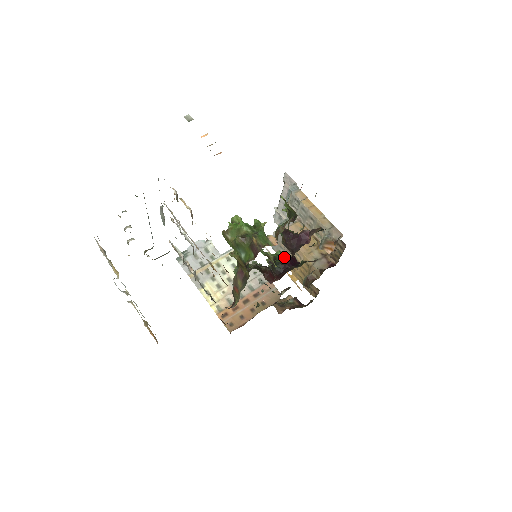
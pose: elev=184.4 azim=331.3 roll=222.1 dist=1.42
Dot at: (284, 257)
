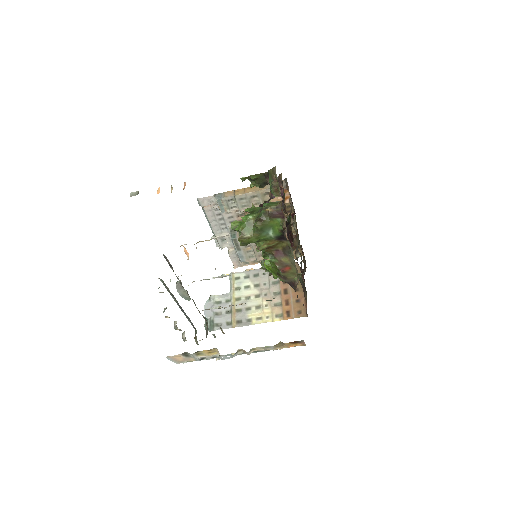
Dot at: occluded
